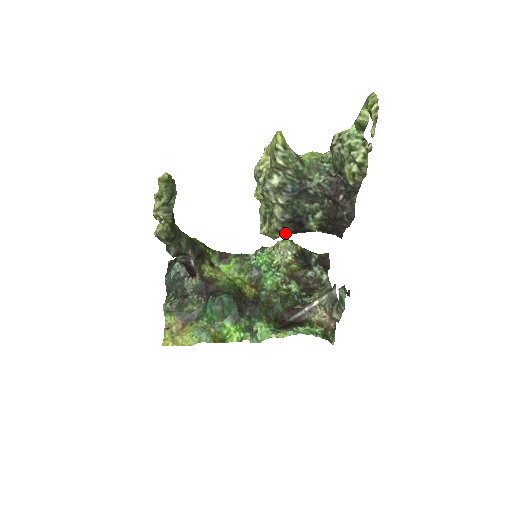
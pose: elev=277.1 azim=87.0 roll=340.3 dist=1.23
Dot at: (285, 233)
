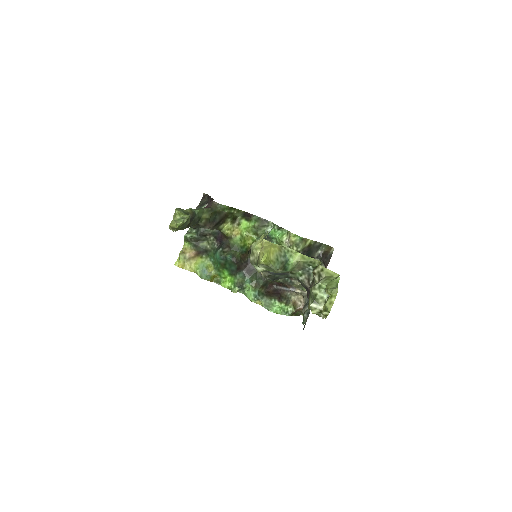
Dot at: occluded
